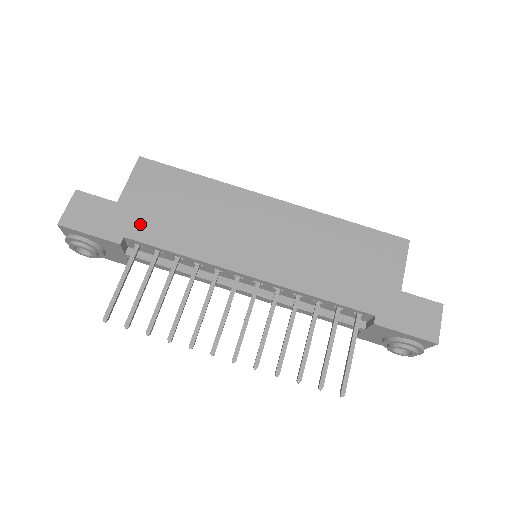
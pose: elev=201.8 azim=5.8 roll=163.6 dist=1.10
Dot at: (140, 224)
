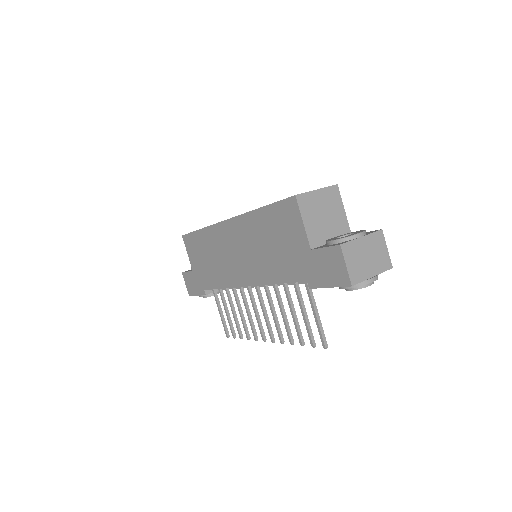
Dot at: (203, 279)
